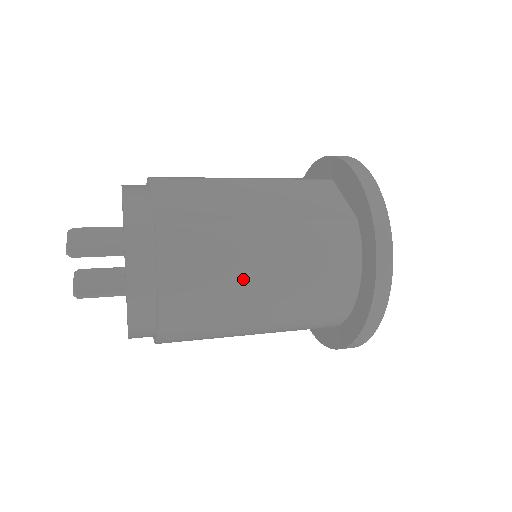
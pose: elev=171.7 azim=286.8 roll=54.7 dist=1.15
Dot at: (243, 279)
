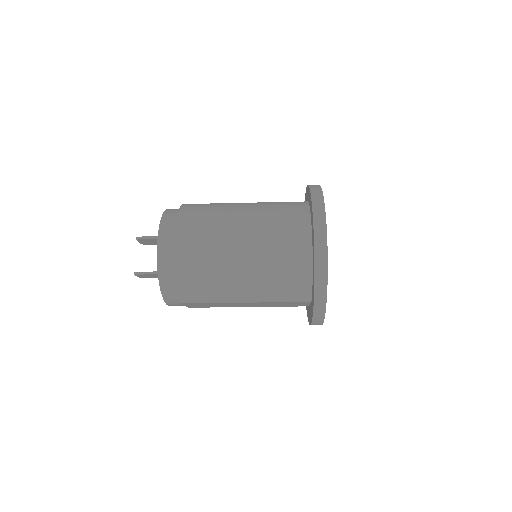
Dot at: (228, 217)
